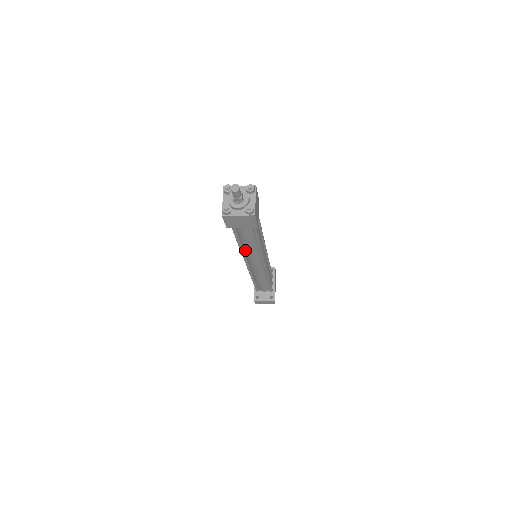
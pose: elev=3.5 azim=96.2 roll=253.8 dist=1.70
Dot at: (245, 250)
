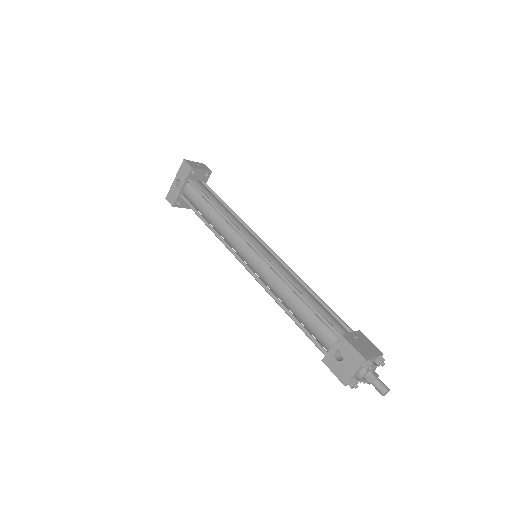
Dot at: (275, 294)
